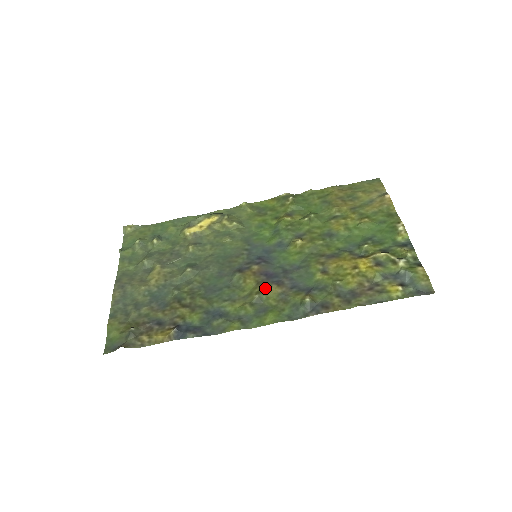
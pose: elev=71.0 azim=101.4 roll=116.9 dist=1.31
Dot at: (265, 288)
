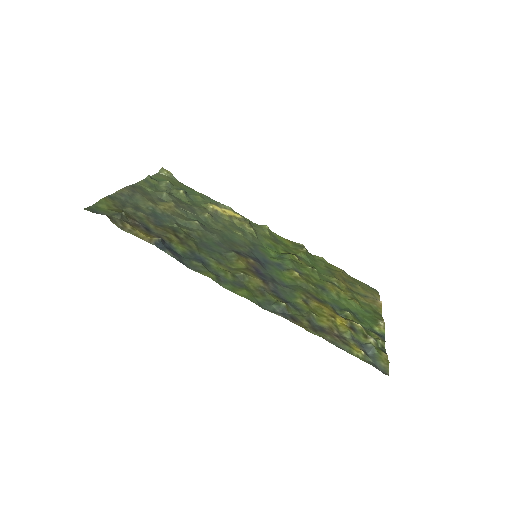
Dot at: (252, 275)
